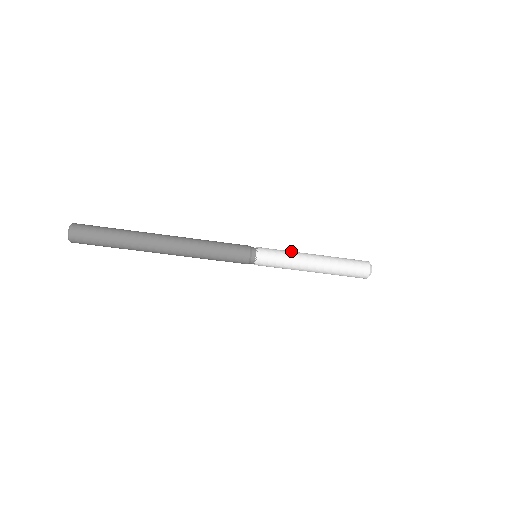
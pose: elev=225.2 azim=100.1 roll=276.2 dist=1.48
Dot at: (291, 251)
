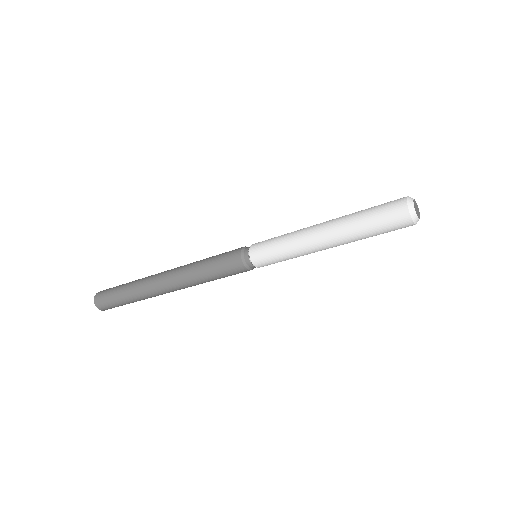
Dot at: (292, 232)
